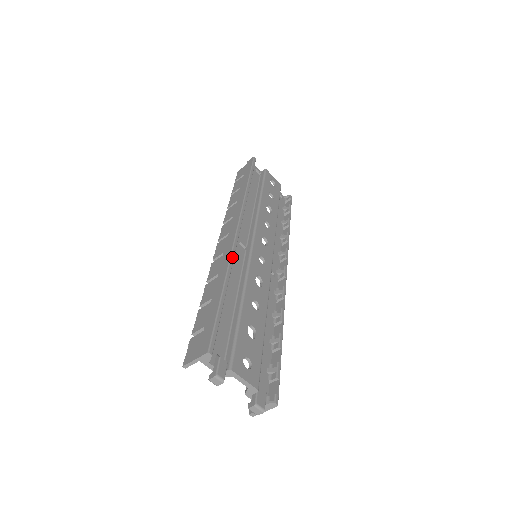
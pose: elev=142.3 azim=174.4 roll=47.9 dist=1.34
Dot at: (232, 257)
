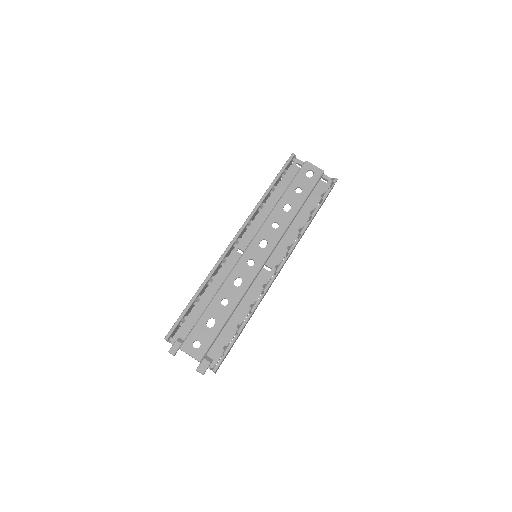
Dot at: (215, 268)
